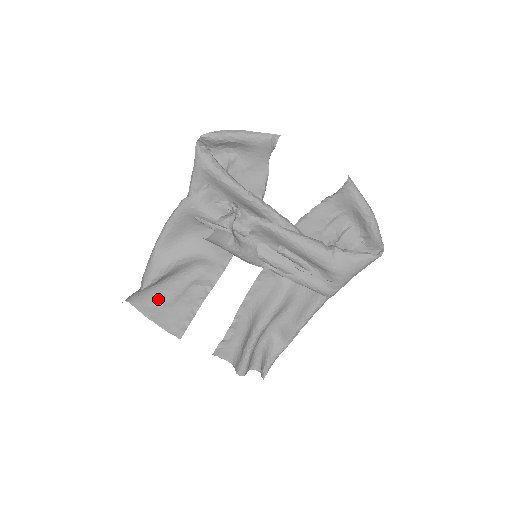
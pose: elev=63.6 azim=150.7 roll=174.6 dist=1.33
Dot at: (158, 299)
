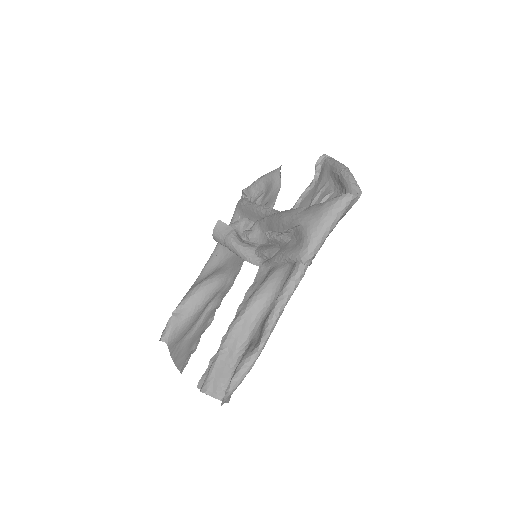
Dot at: (185, 334)
